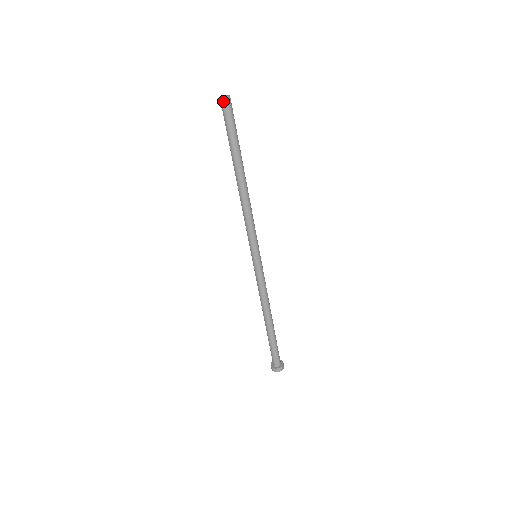
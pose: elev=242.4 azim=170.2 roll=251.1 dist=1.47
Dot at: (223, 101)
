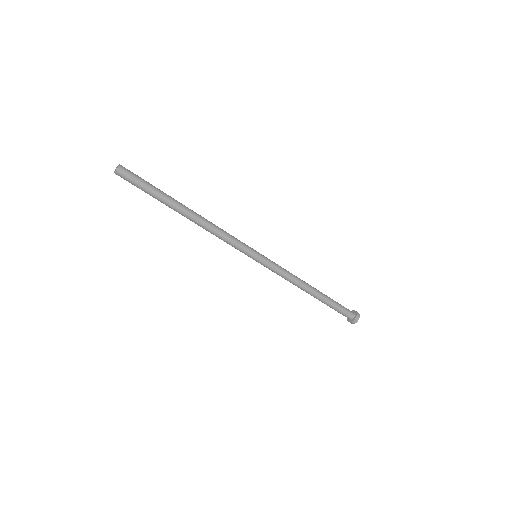
Dot at: occluded
